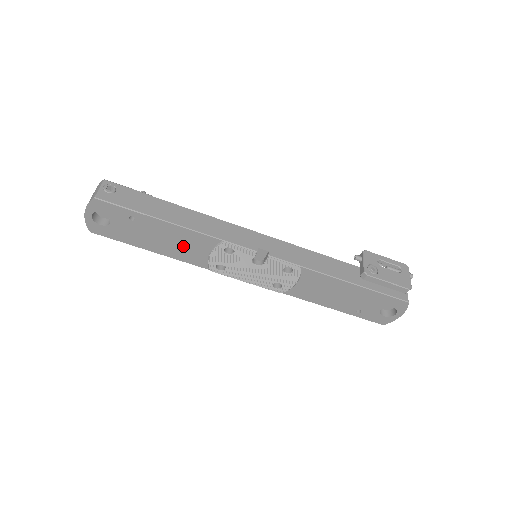
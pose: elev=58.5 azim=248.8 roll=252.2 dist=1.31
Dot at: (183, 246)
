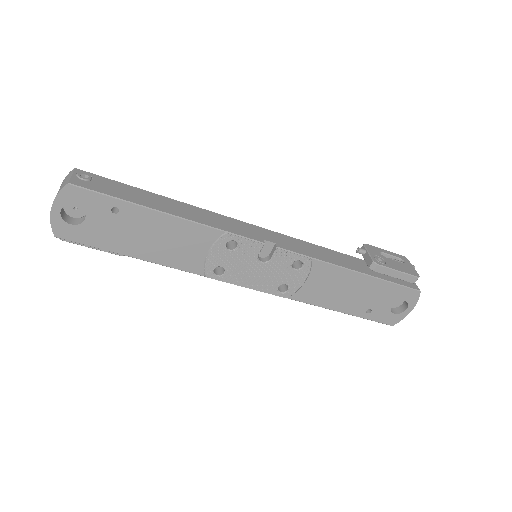
Dot at: (176, 245)
